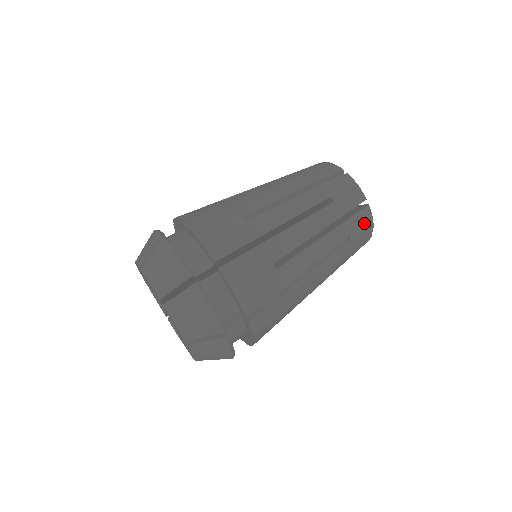
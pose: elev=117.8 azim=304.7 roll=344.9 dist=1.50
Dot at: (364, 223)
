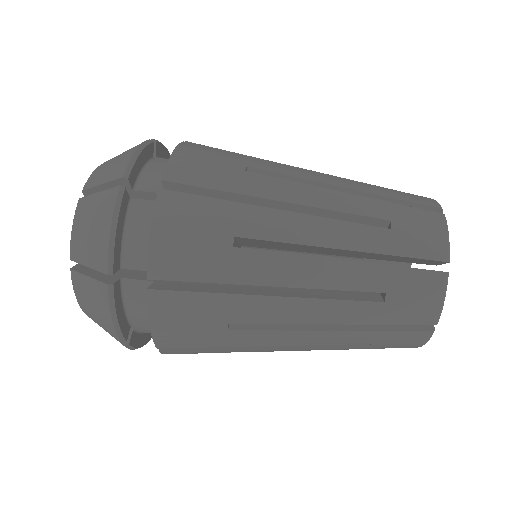
Dot at: (427, 227)
